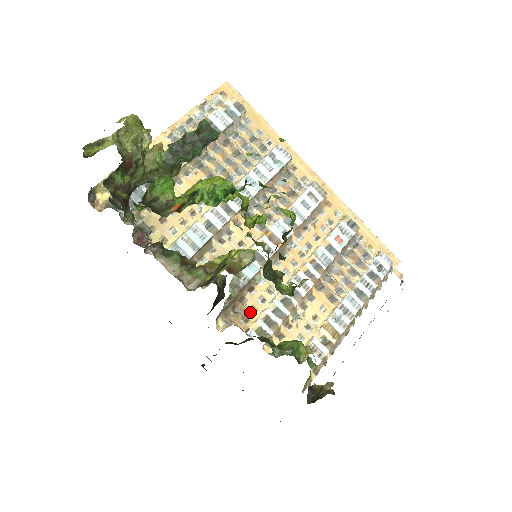
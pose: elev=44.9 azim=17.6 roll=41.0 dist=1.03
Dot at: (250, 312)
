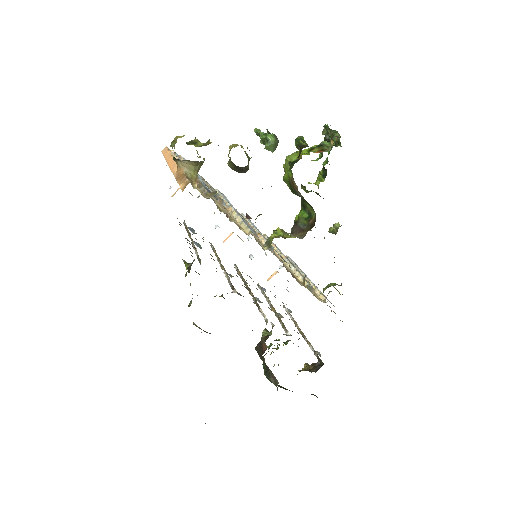
Dot at: occluded
